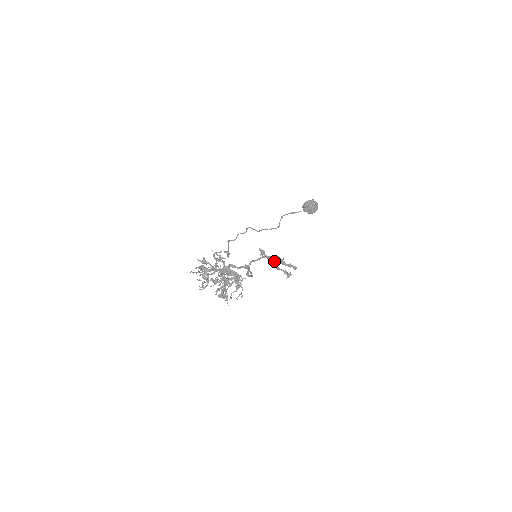
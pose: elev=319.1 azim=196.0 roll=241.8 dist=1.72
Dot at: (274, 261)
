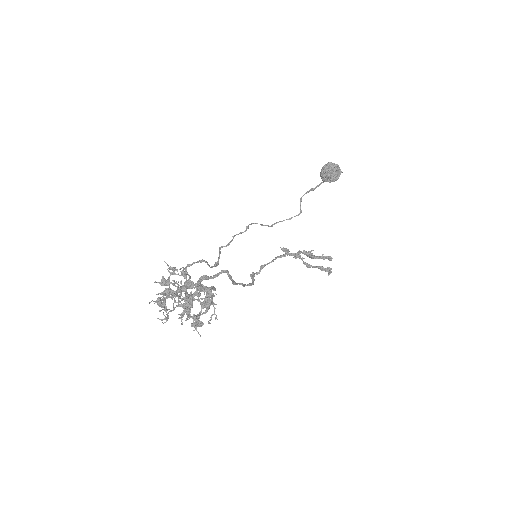
Dot at: (300, 258)
